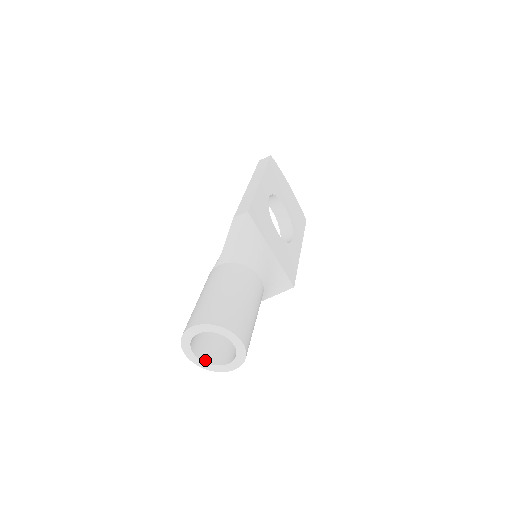
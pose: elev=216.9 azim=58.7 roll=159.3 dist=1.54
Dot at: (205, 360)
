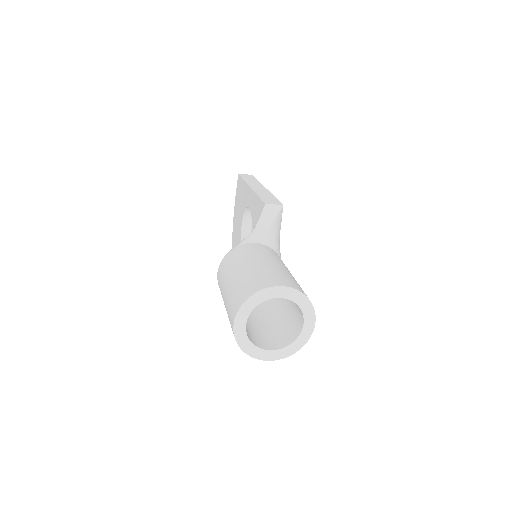
Dot at: (249, 338)
